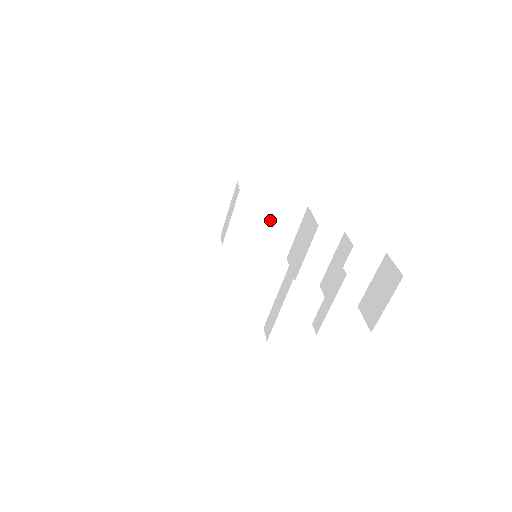
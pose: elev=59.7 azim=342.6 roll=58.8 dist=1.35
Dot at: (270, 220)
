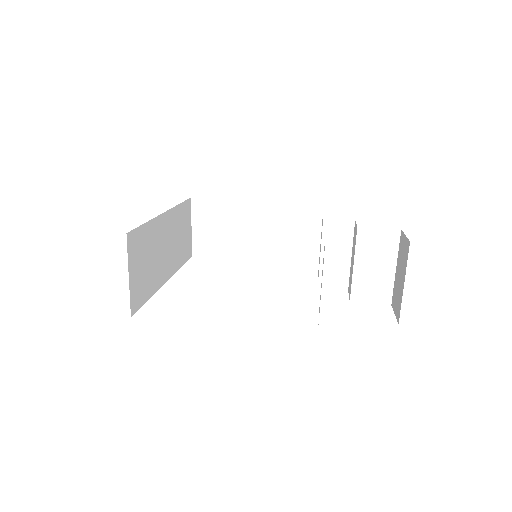
Dot at: (288, 232)
